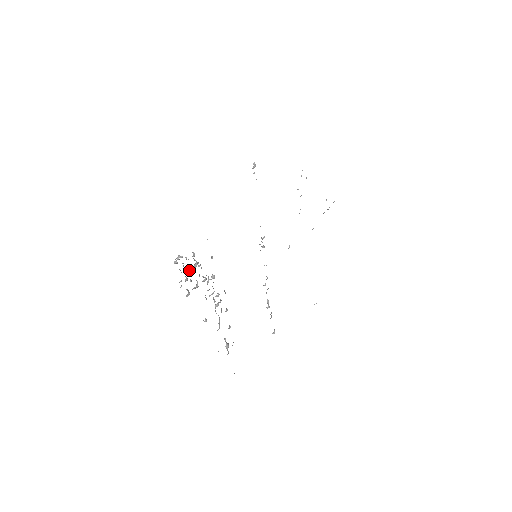
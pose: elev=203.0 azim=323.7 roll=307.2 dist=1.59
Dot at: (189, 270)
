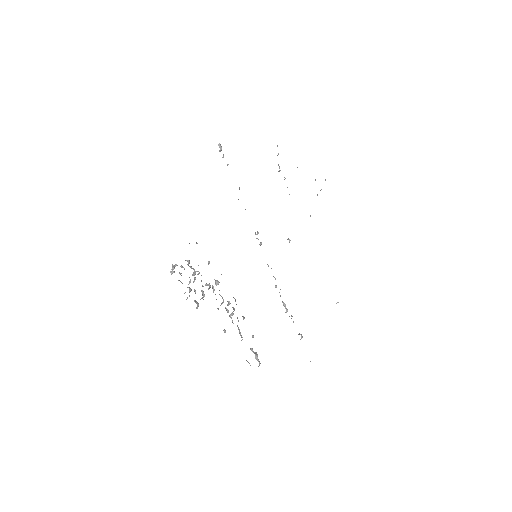
Dot at: occluded
